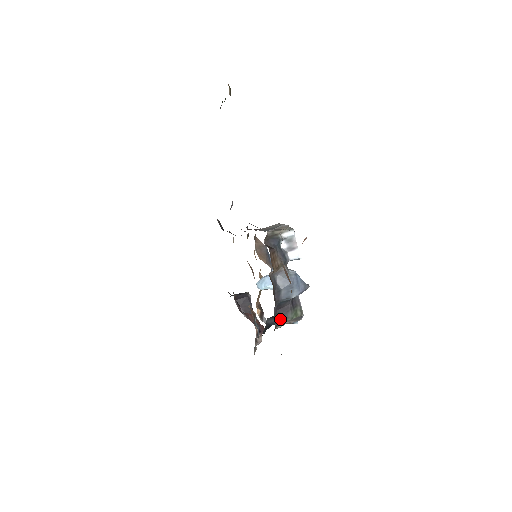
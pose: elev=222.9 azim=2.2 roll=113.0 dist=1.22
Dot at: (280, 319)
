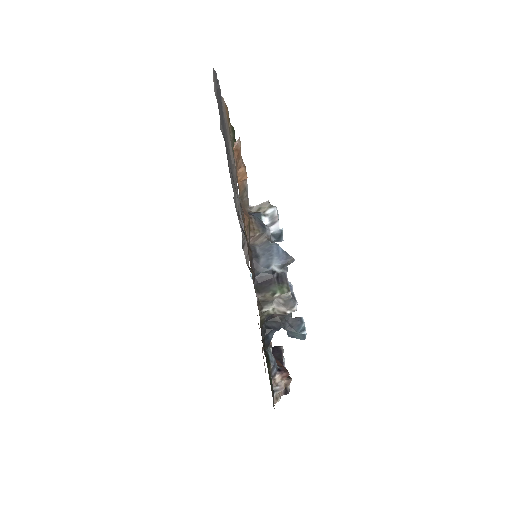
Dot at: (262, 292)
